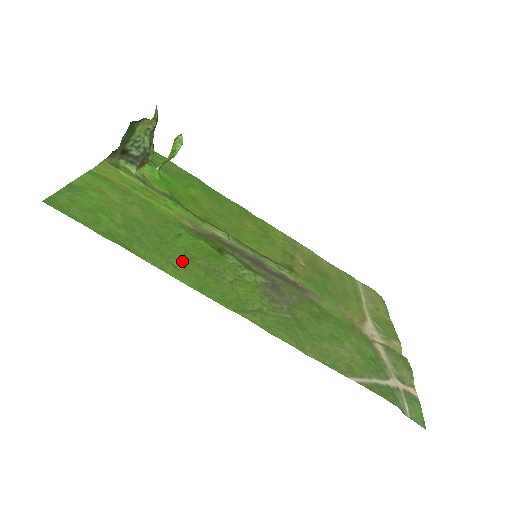
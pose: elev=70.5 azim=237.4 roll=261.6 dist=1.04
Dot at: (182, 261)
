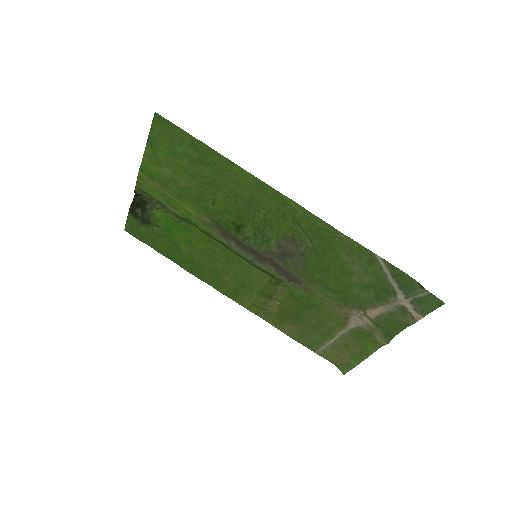
Dot at: (233, 186)
